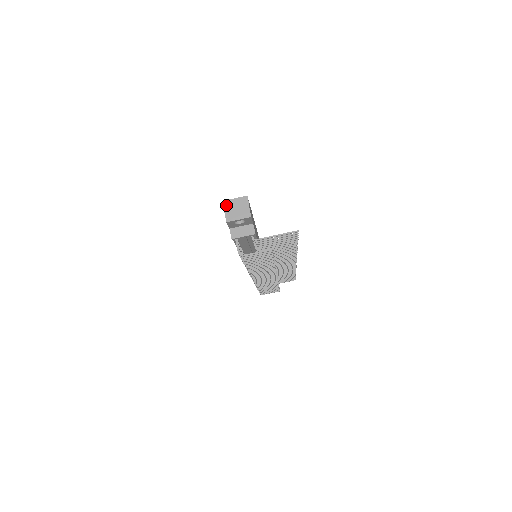
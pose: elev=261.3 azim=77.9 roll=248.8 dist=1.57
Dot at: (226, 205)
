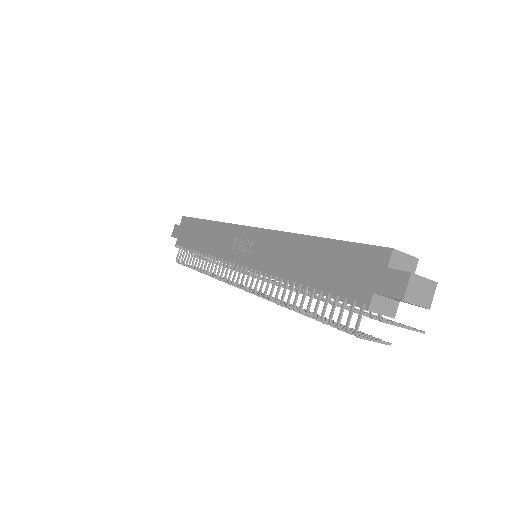
Dot at: occluded
